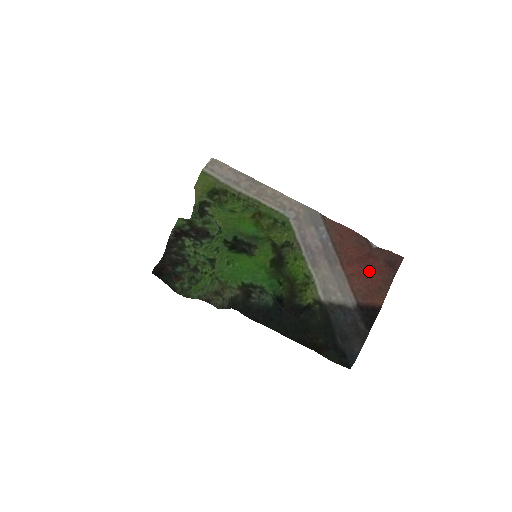
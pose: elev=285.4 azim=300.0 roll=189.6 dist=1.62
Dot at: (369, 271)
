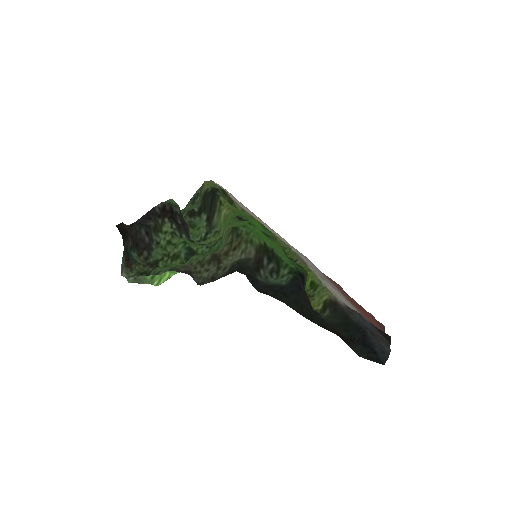
Dot at: (365, 314)
